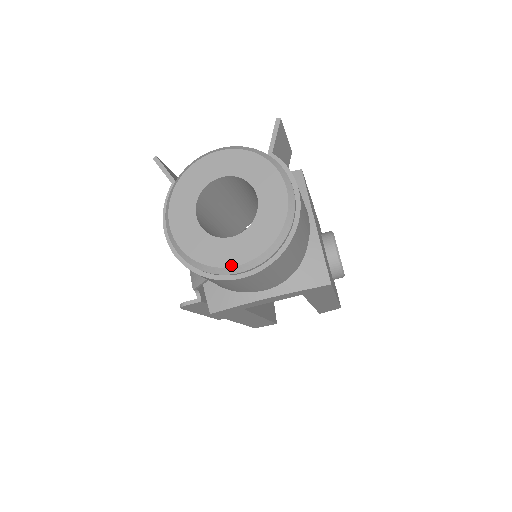
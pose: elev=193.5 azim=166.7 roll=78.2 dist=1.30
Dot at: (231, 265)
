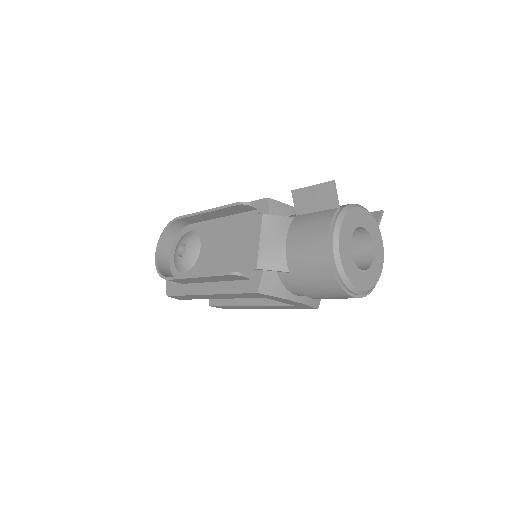
Dot at: (358, 288)
